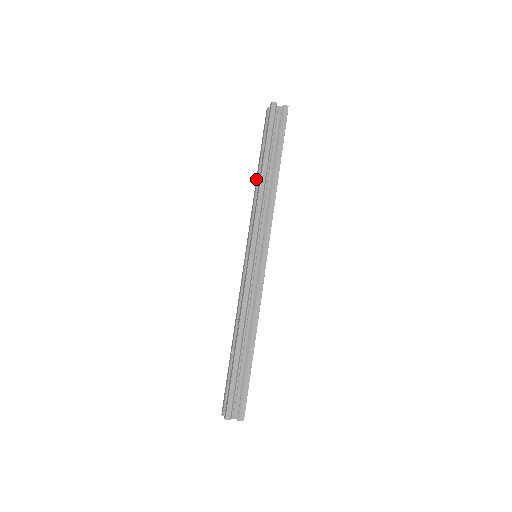
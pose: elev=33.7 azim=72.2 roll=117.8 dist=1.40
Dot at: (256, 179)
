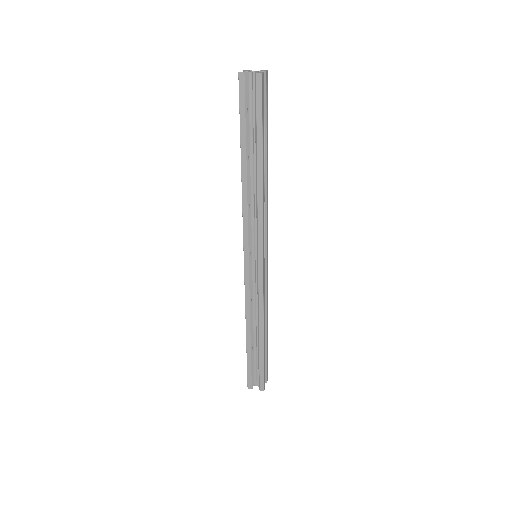
Dot at: occluded
